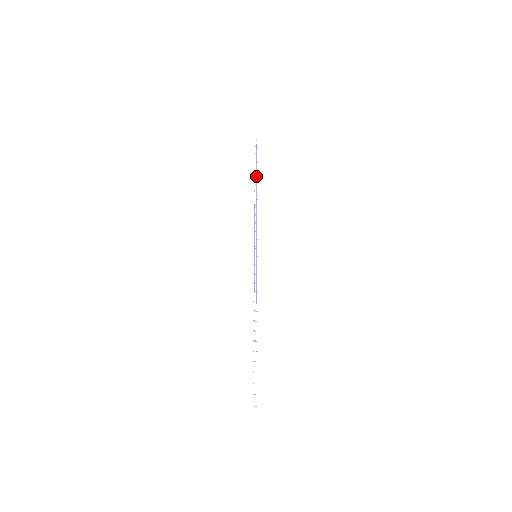
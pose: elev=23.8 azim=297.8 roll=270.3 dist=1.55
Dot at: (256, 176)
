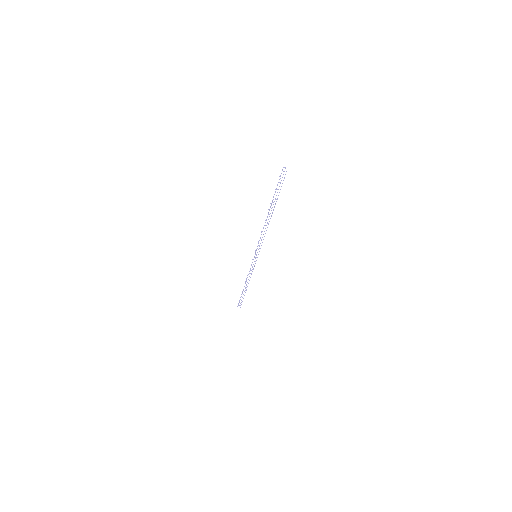
Dot at: (274, 207)
